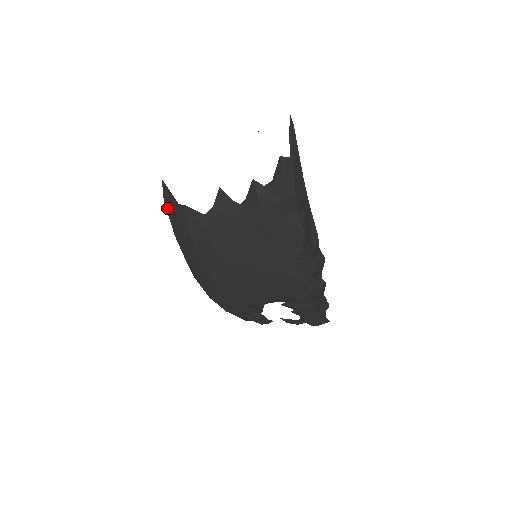
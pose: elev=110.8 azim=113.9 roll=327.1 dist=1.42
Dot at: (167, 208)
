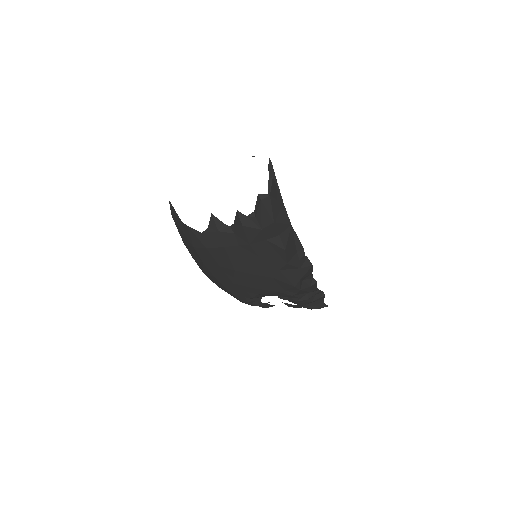
Dot at: (175, 222)
